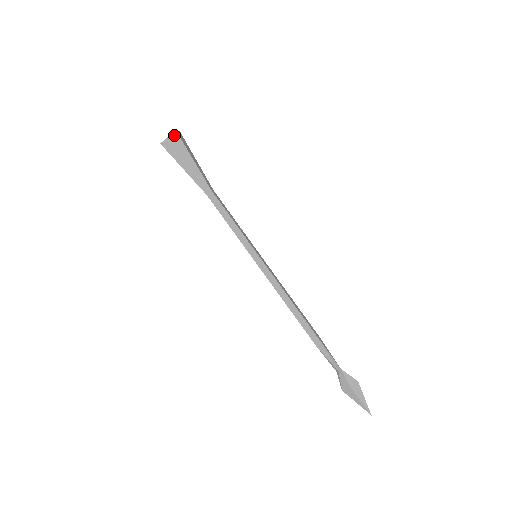
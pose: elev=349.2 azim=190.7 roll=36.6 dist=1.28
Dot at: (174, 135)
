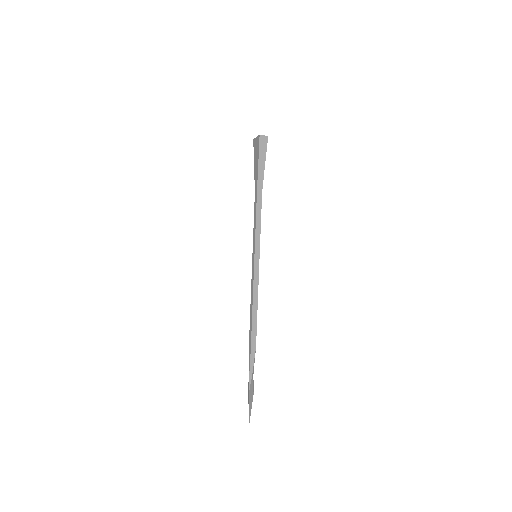
Dot at: (258, 138)
